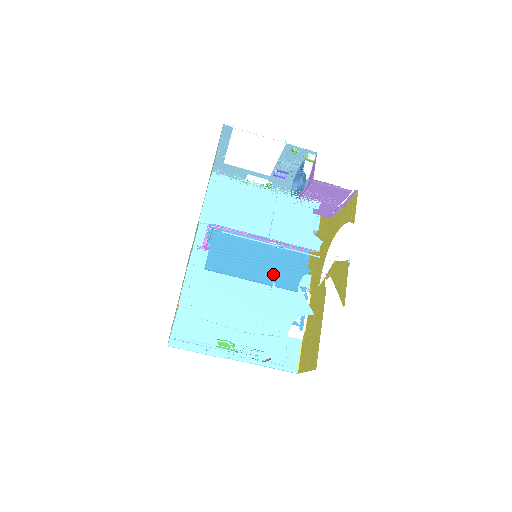
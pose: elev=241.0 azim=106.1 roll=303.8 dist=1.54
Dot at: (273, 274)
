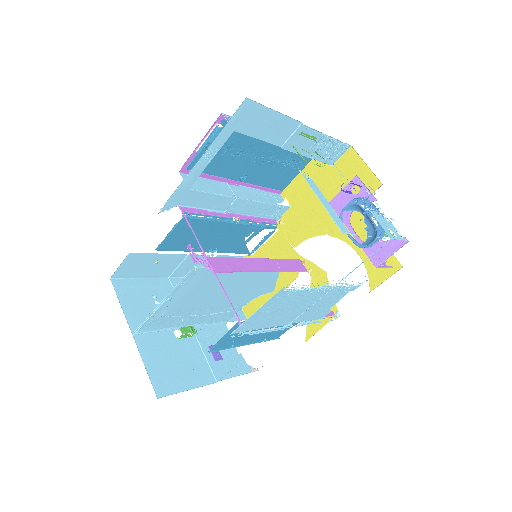
Dot at: (269, 334)
